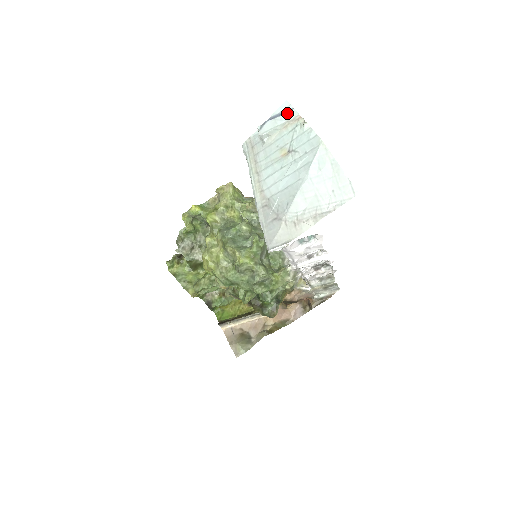
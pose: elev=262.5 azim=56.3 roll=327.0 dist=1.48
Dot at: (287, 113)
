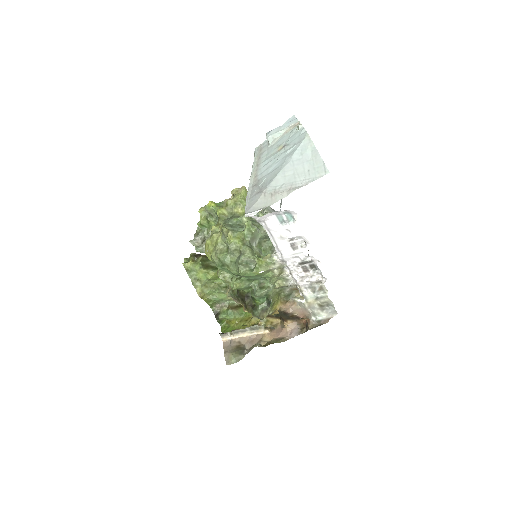
Dot at: (290, 122)
